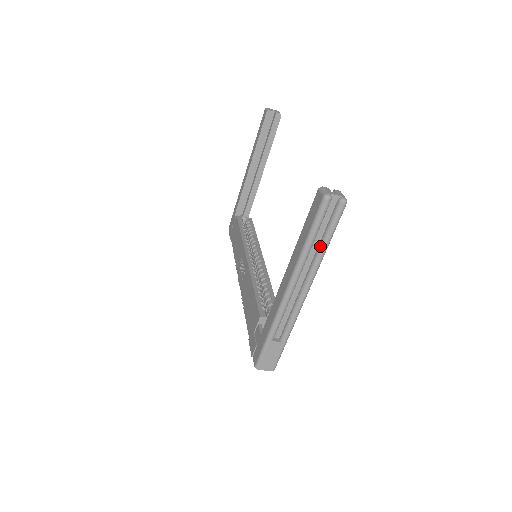
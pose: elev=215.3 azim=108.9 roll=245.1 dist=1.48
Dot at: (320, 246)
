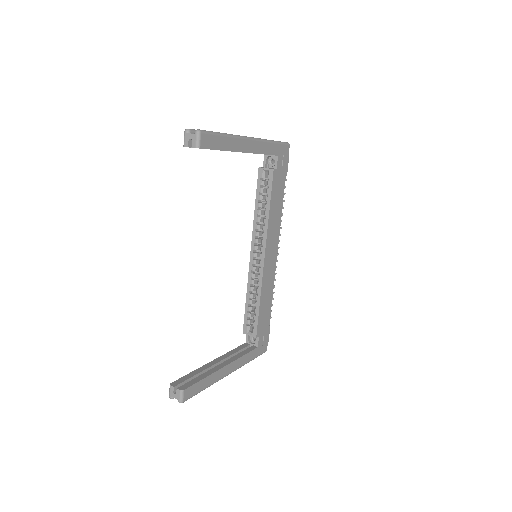
Dot at: occluded
